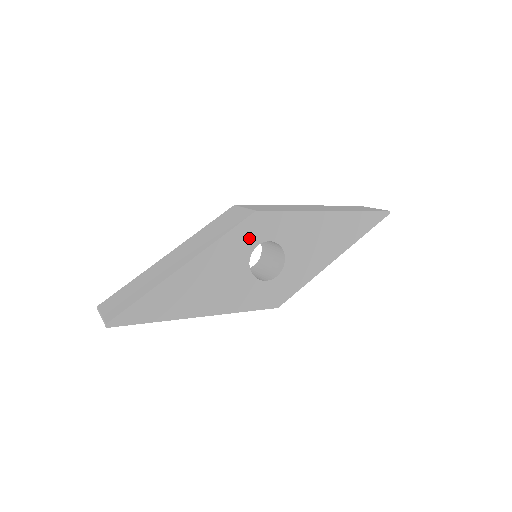
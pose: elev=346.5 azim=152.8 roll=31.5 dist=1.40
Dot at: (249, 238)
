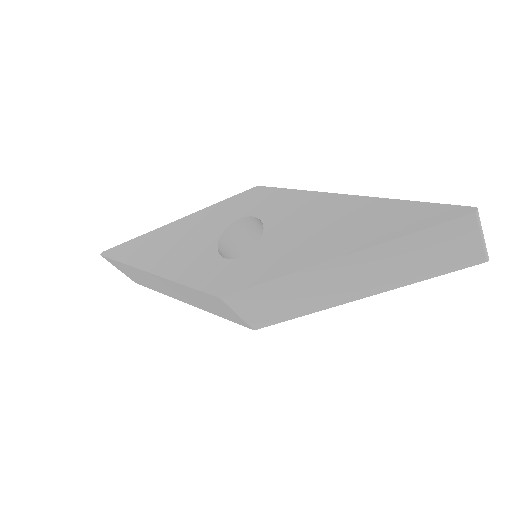
Dot at: (236, 210)
